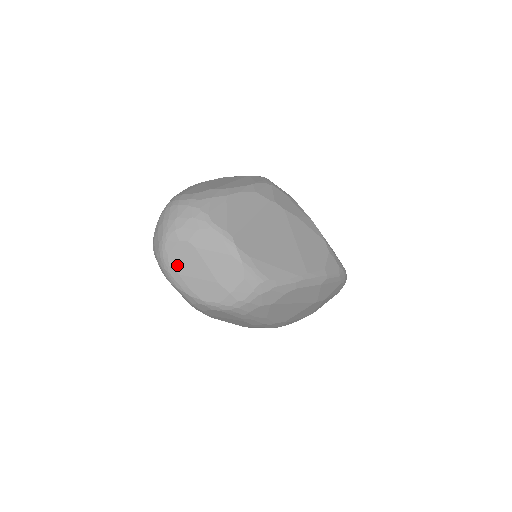
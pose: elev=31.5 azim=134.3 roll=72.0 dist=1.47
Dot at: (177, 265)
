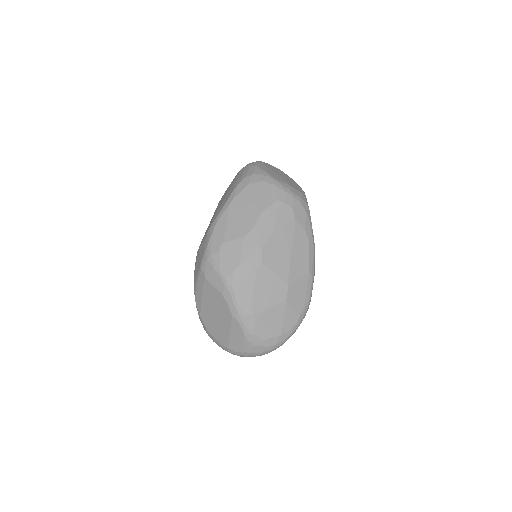
Dot at: (268, 165)
